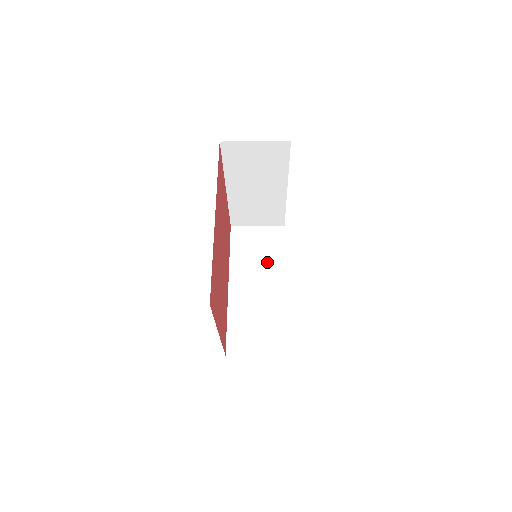
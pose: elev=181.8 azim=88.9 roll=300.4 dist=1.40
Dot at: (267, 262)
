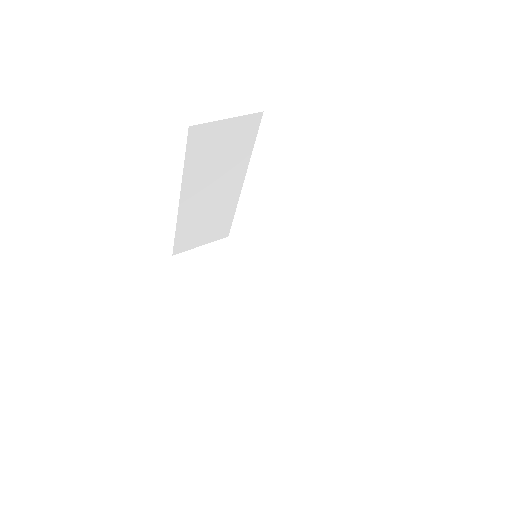
Dot at: (229, 164)
